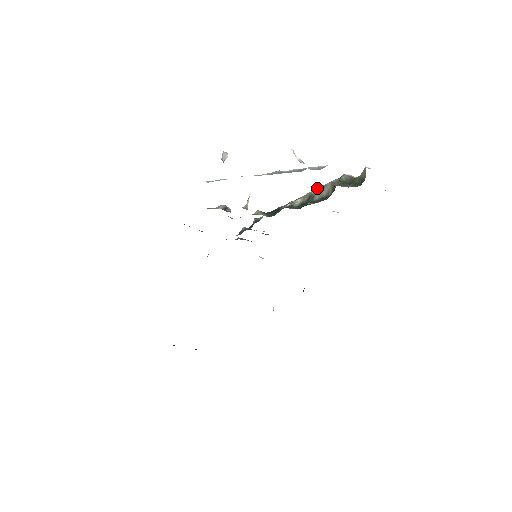
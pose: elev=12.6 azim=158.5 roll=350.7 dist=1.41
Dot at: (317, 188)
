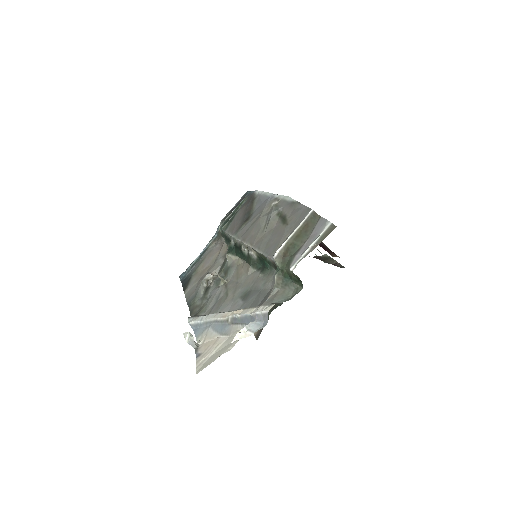
Dot at: occluded
